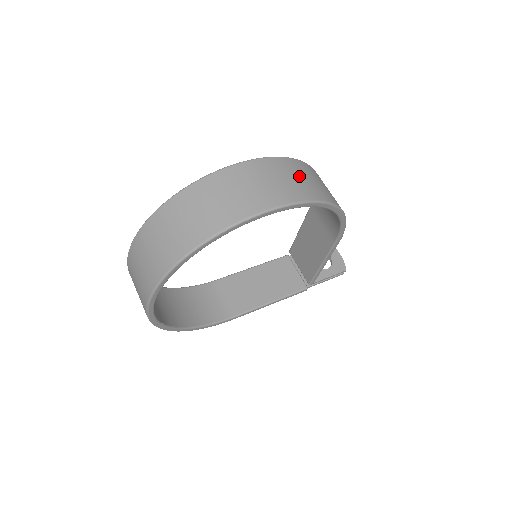
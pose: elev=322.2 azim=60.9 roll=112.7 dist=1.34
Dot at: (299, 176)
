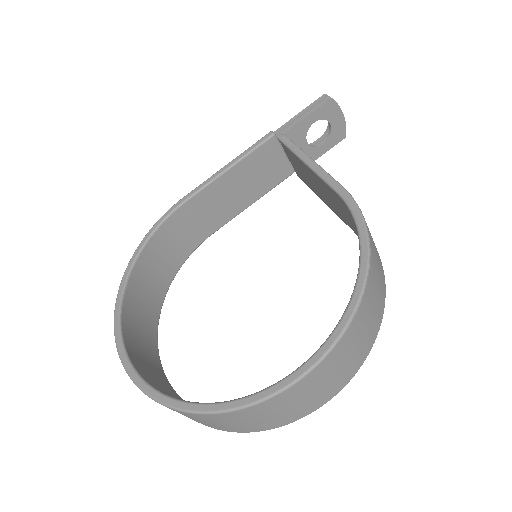
Dot at: (355, 346)
